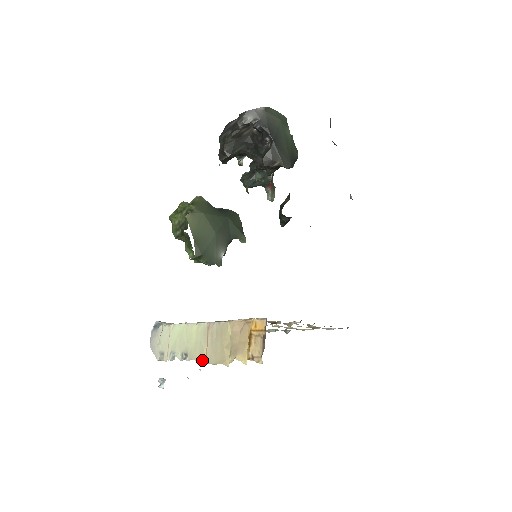
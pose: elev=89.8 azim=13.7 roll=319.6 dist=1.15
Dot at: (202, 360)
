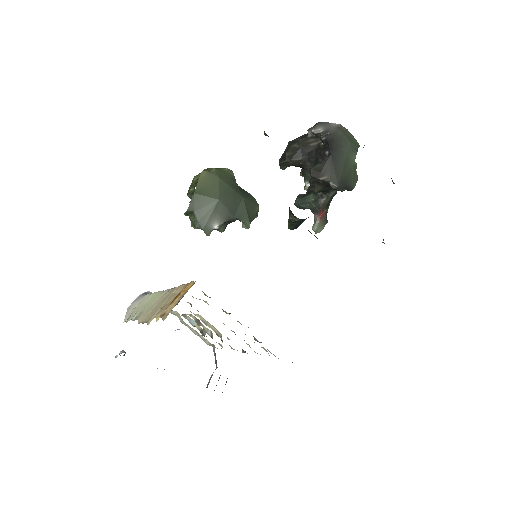
Dot at: (141, 320)
